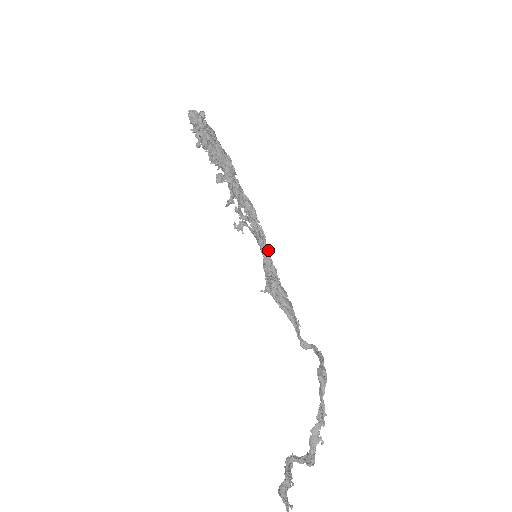
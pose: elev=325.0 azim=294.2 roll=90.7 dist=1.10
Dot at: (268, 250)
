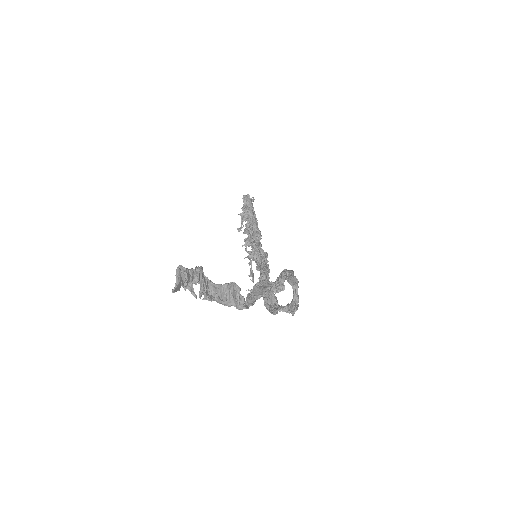
Dot at: occluded
